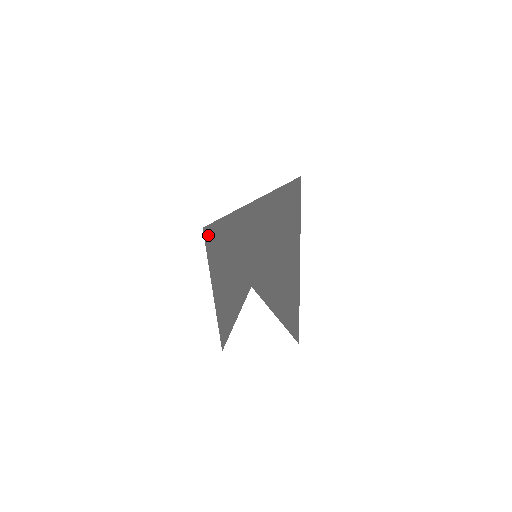
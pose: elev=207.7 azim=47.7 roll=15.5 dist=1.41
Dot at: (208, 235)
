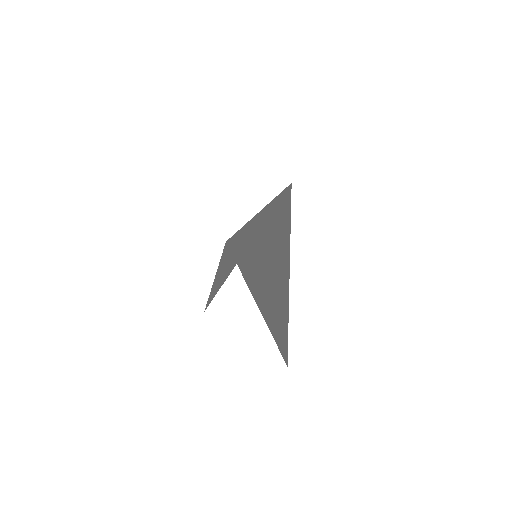
Dot at: (227, 244)
